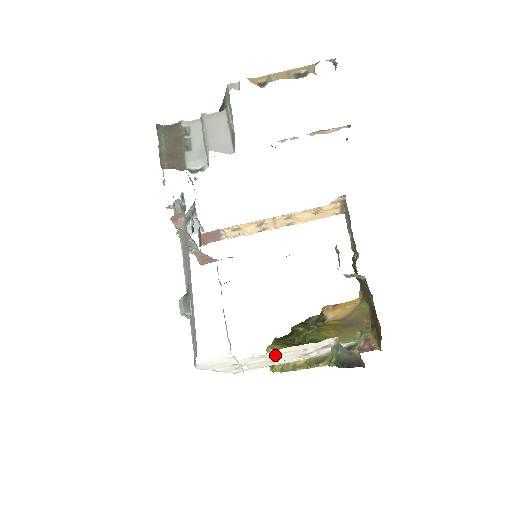
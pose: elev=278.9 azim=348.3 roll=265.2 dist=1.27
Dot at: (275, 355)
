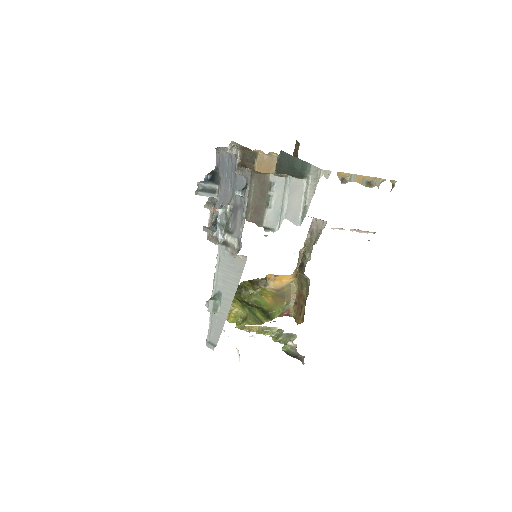
Dot at: occluded
